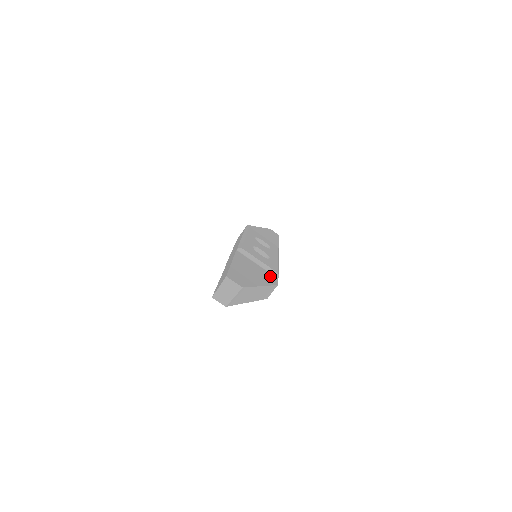
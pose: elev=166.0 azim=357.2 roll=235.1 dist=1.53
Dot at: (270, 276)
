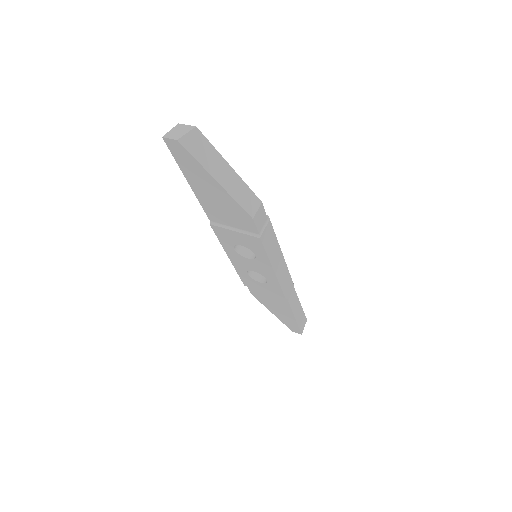
Dot at: occluded
